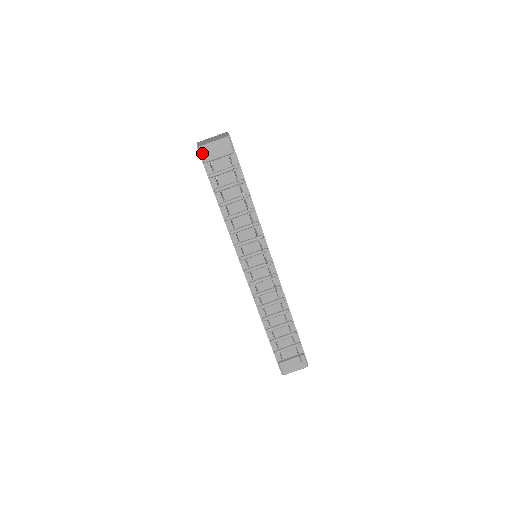
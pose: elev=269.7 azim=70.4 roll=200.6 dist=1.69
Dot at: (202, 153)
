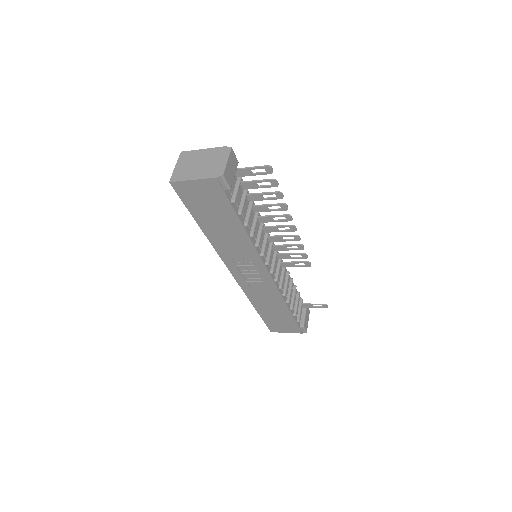
Dot at: (226, 180)
